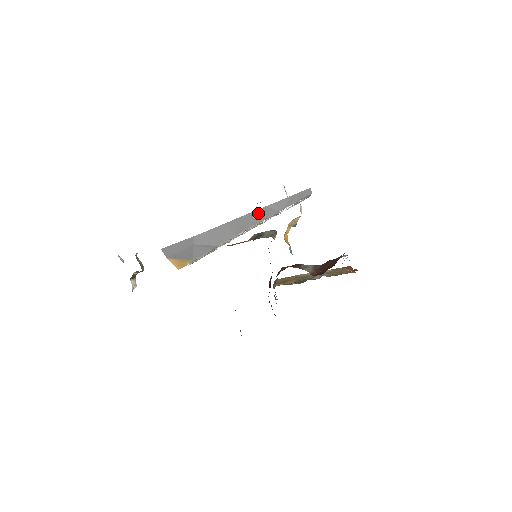
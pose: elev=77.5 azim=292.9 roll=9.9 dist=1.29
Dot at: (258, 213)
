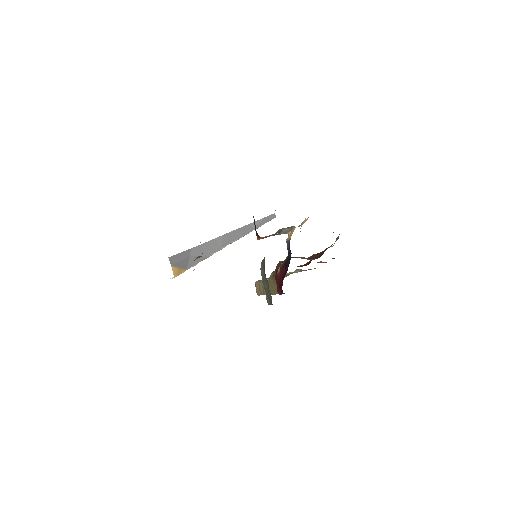
Dot at: (239, 231)
